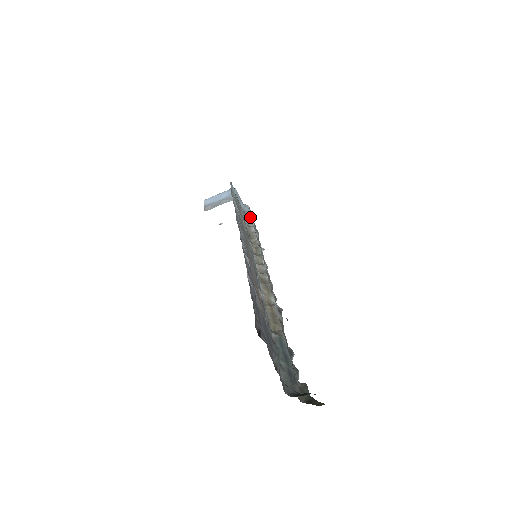
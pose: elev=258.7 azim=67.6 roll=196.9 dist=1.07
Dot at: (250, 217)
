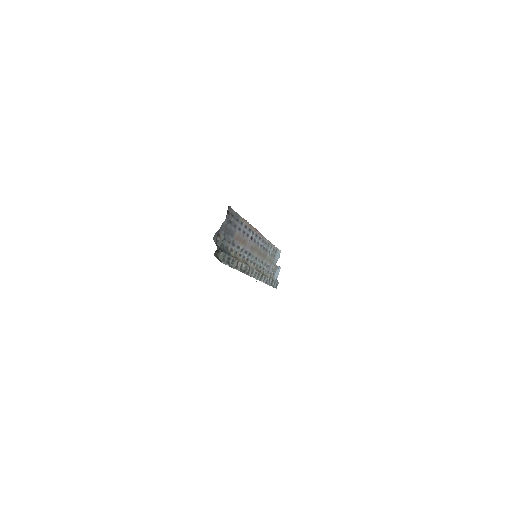
Dot at: (273, 279)
